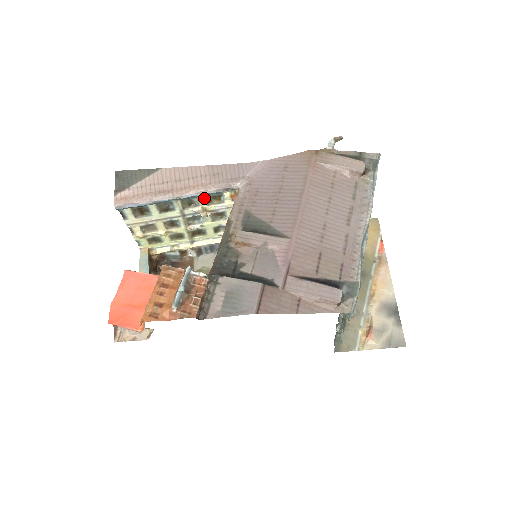
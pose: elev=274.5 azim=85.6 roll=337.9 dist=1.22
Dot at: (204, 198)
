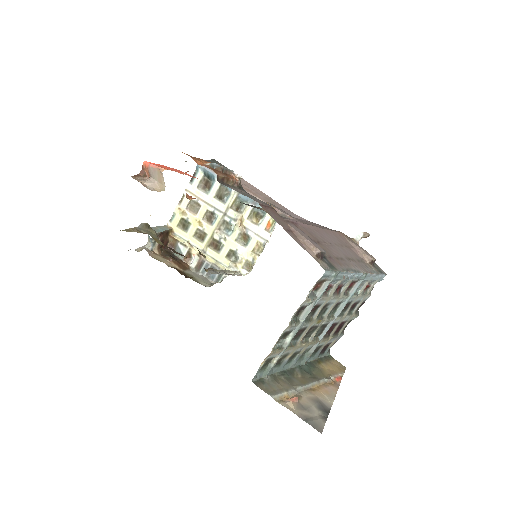
Dot at: (251, 208)
